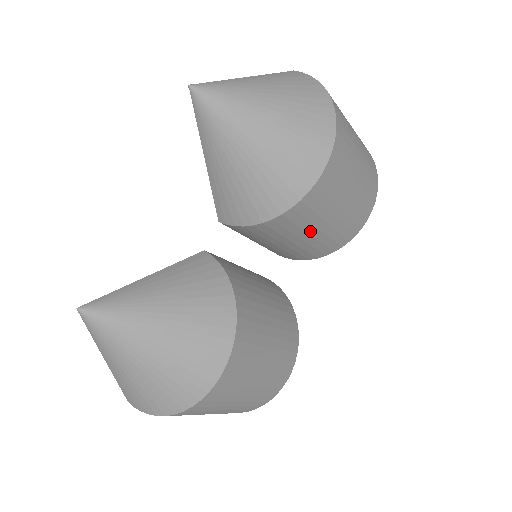
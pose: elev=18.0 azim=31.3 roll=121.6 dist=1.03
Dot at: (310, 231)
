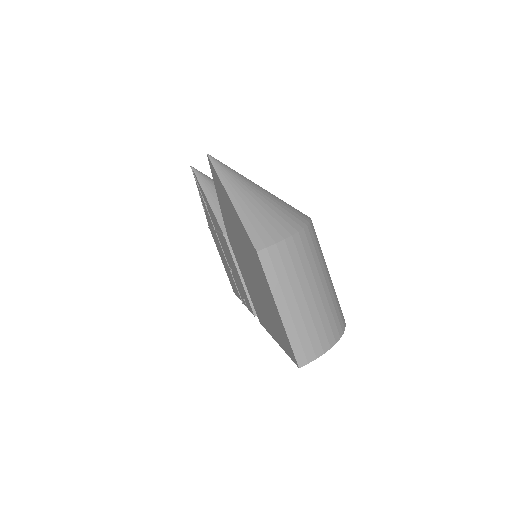
Dot at: occluded
